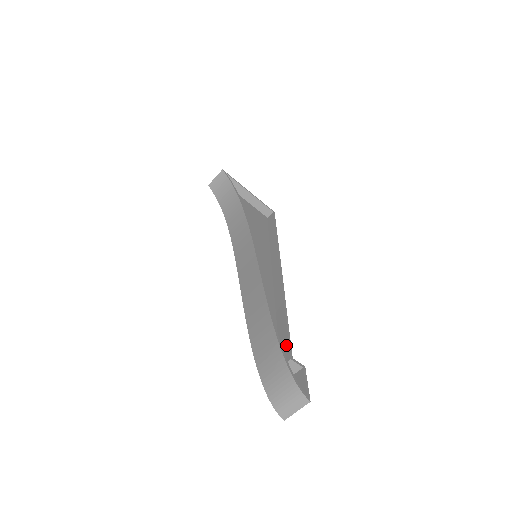
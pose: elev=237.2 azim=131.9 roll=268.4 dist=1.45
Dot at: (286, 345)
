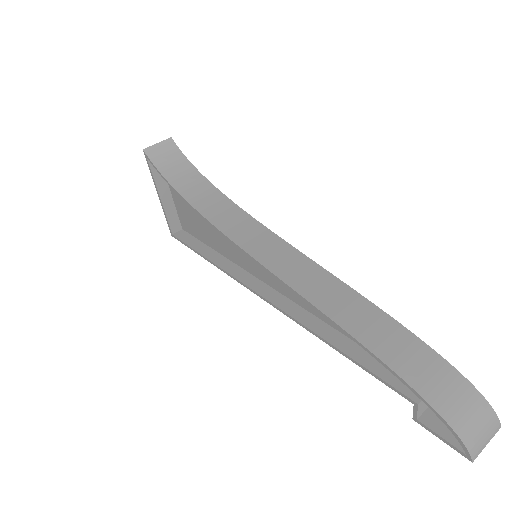
Dot at: occluded
